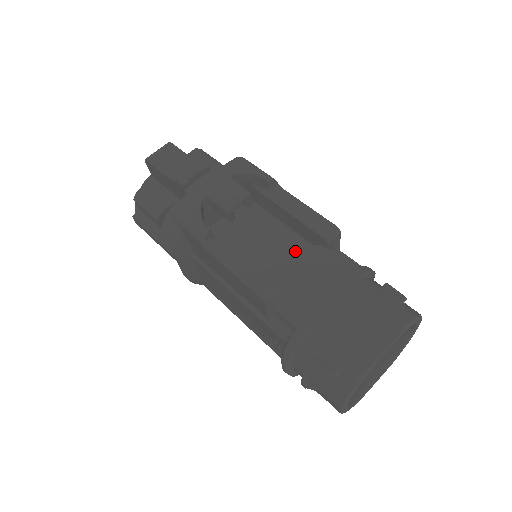
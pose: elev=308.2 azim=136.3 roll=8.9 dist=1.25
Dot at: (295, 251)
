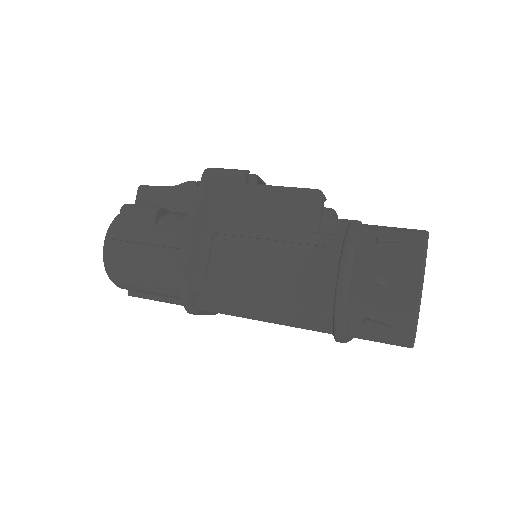
Dot at: occluded
